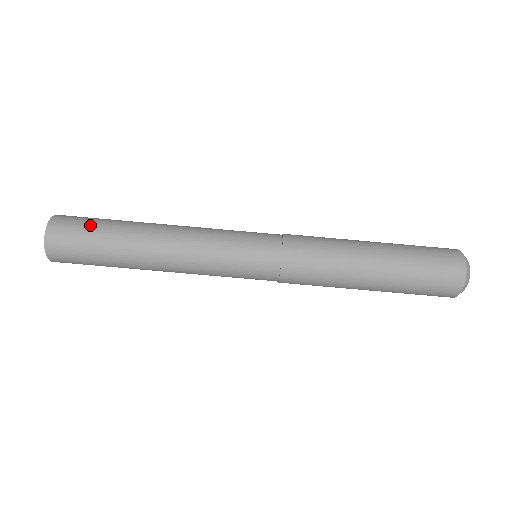
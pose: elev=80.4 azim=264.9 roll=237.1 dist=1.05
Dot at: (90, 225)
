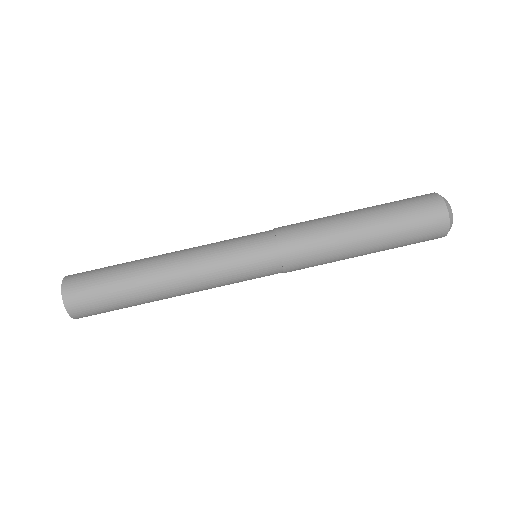
Dot at: (99, 280)
